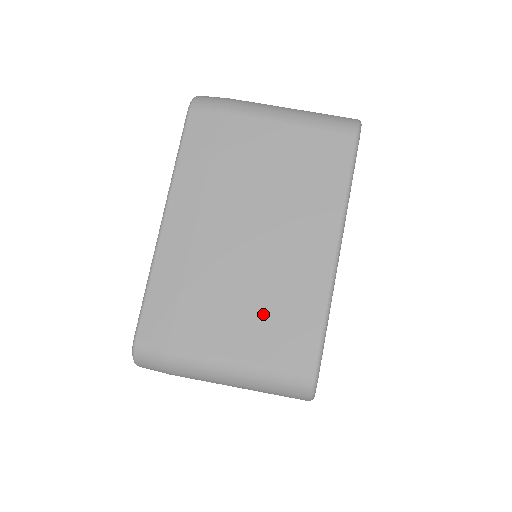
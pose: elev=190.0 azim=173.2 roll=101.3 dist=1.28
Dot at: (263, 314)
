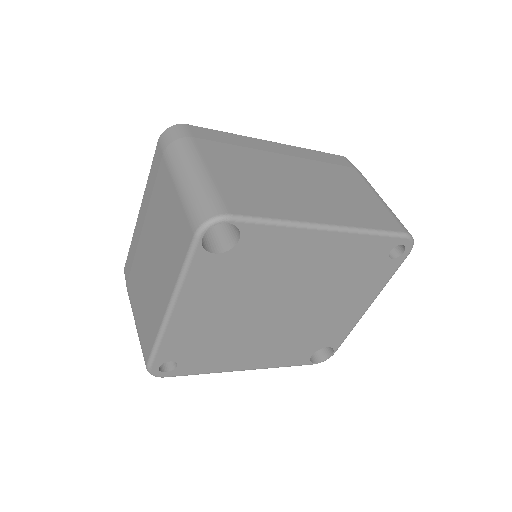
Dot at: (253, 185)
